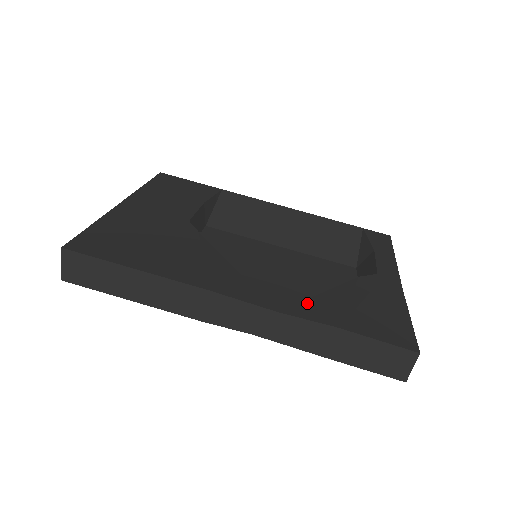
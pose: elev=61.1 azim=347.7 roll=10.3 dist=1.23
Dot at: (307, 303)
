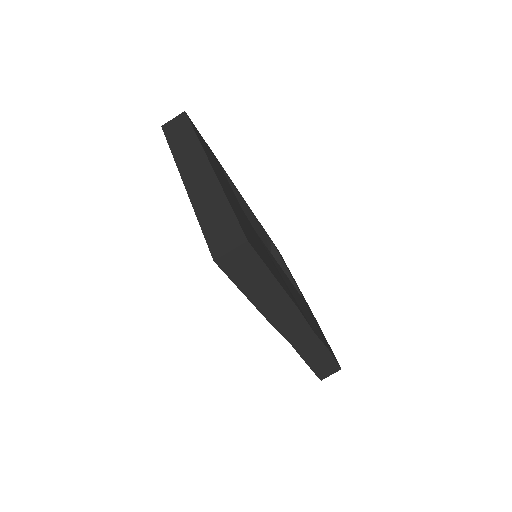
Dot at: (313, 325)
